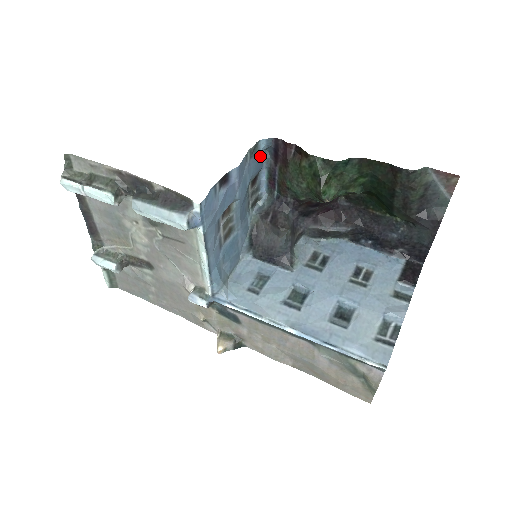
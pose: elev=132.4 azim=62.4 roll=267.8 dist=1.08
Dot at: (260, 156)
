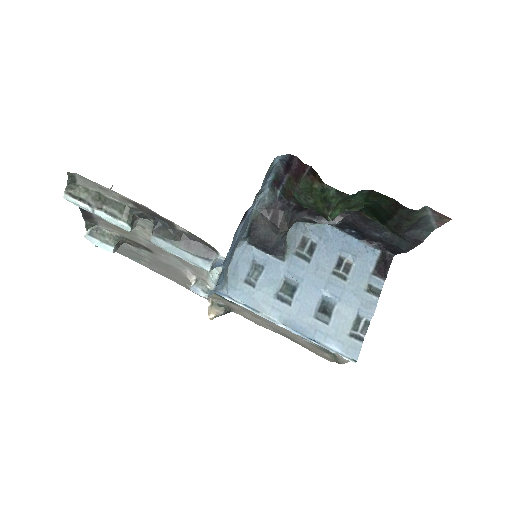
Dot at: (272, 168)
